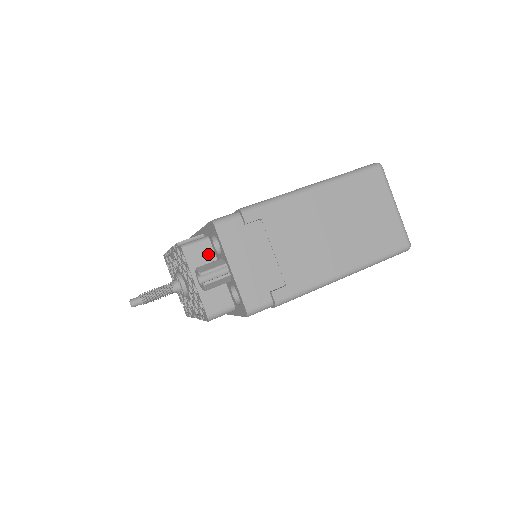
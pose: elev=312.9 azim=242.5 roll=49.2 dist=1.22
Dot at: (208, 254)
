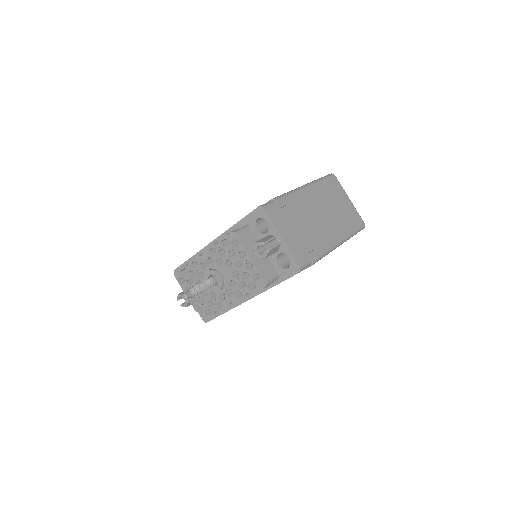
Dot at: (252, 237)
